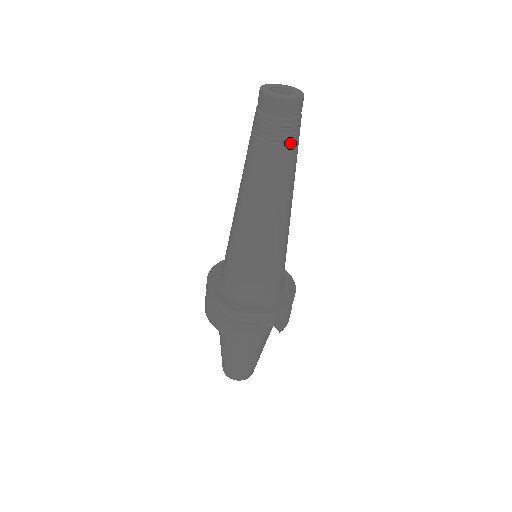
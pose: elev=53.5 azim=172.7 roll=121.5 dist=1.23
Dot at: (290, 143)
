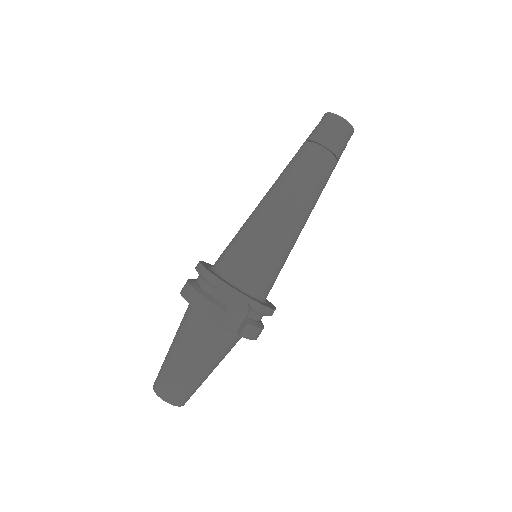
Dot at: (331, 153)
